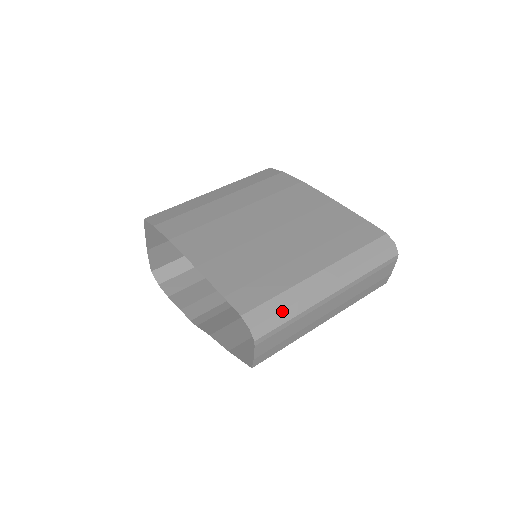
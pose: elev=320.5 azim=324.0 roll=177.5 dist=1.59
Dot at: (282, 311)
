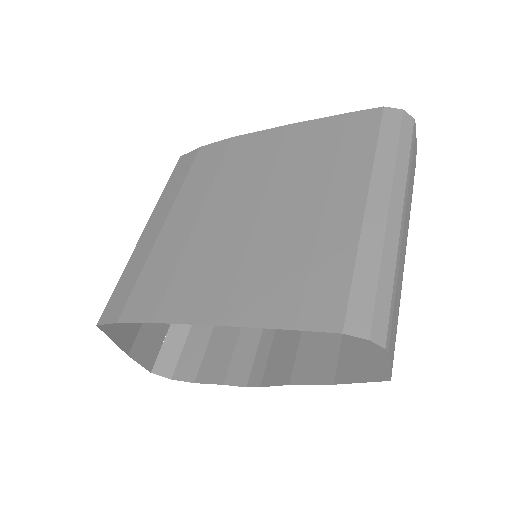
Dot at: (378, 283)
